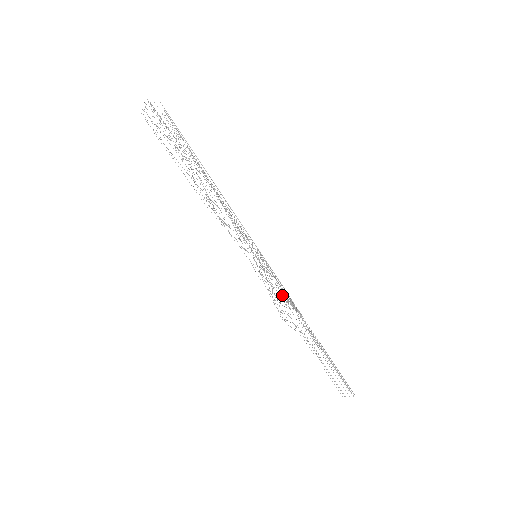
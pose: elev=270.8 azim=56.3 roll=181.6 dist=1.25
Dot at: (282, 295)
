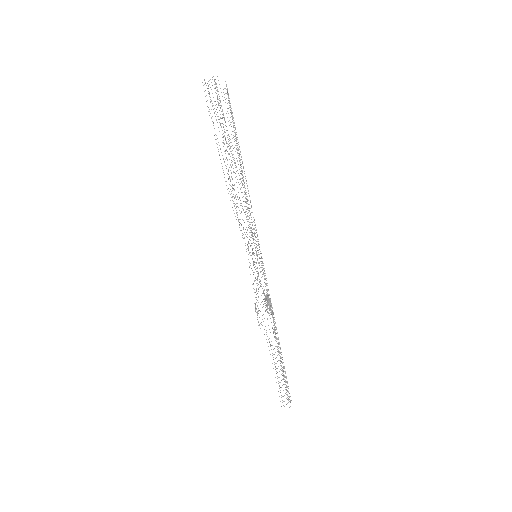
Dot at: occluded
